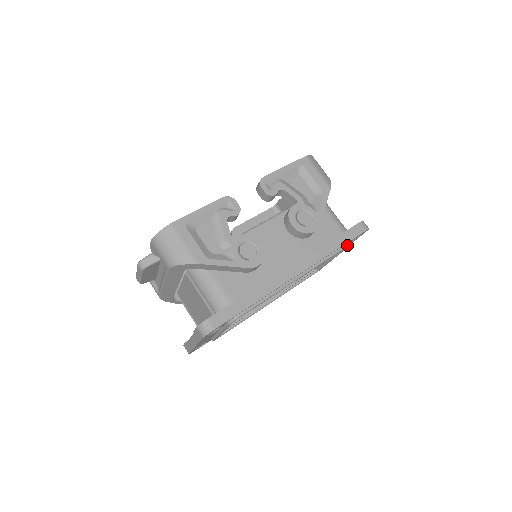
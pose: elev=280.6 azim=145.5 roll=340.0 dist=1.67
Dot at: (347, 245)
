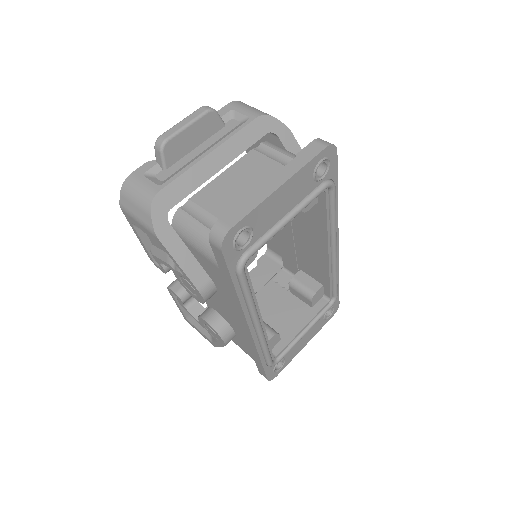
Dot at: (337, 293)
